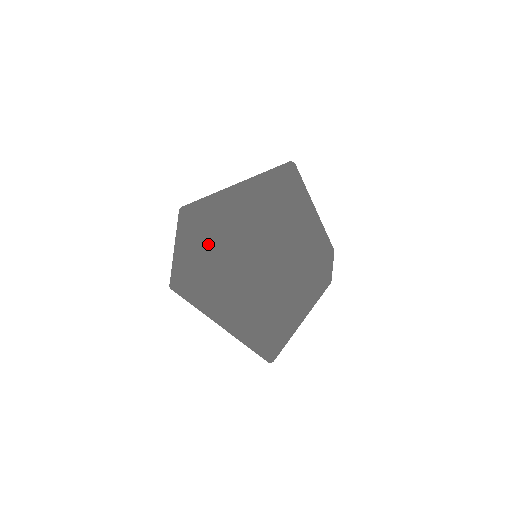
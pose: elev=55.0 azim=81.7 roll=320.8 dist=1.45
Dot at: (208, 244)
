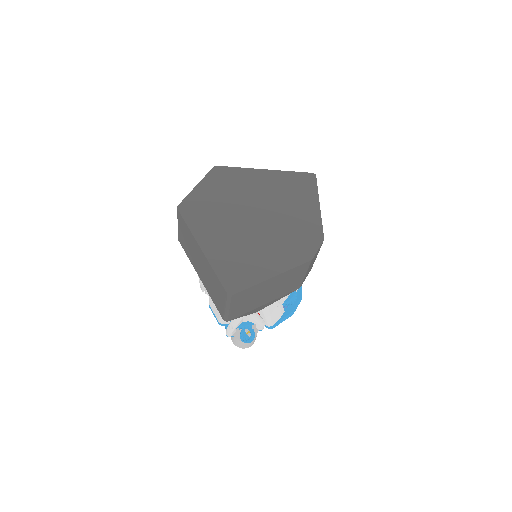
Dot at: (223, 194)
